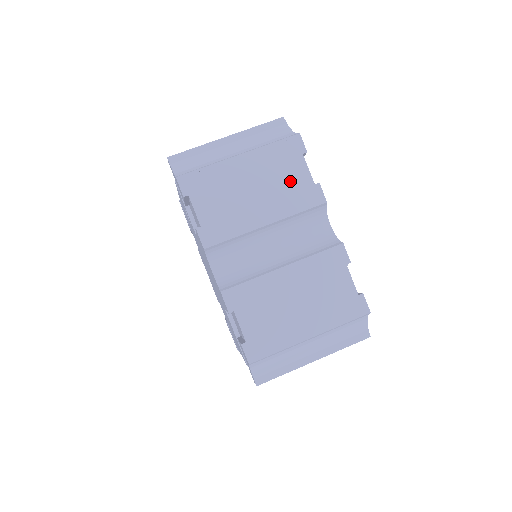
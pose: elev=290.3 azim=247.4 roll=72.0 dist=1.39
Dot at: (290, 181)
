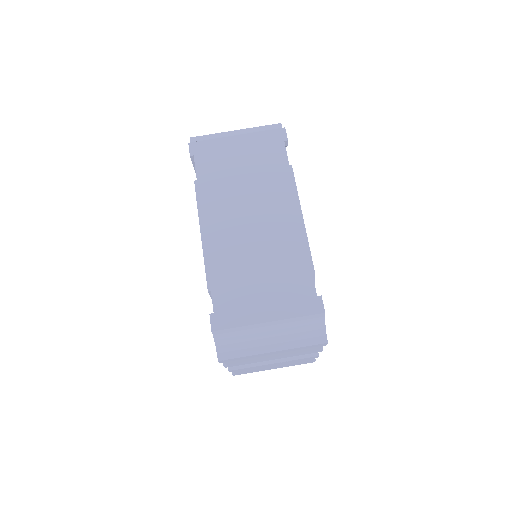
Dot at: occluded
